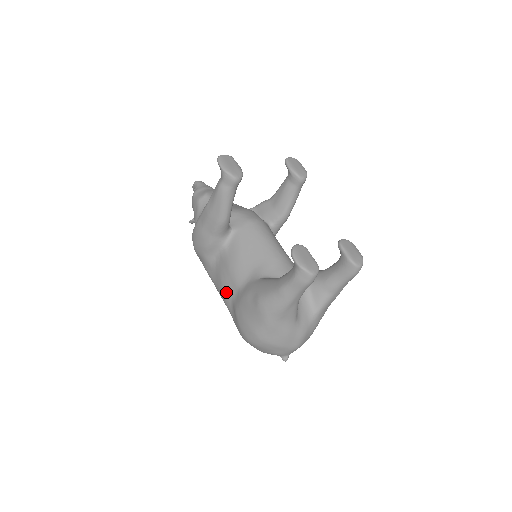
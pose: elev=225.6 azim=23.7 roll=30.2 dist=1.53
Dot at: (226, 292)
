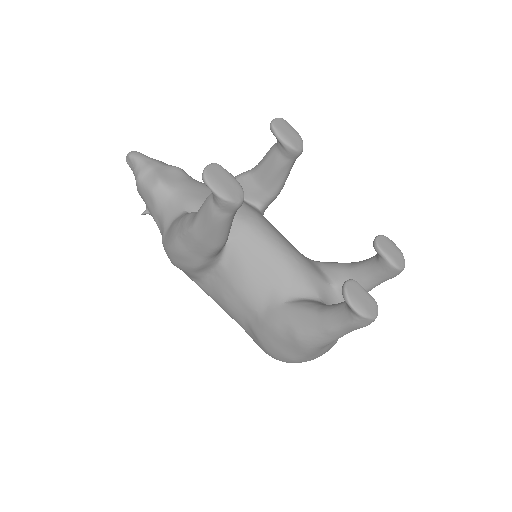
Dot at: (235, 312)
